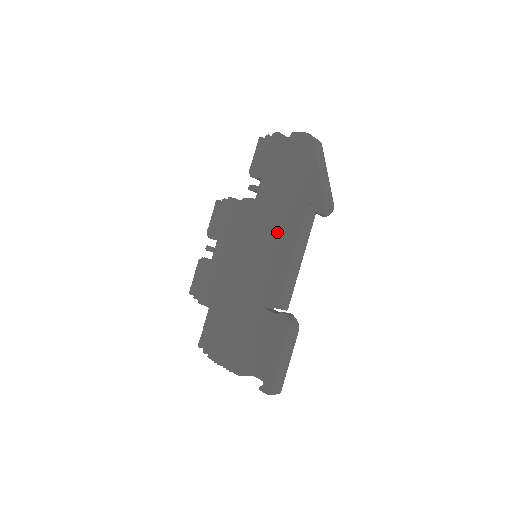
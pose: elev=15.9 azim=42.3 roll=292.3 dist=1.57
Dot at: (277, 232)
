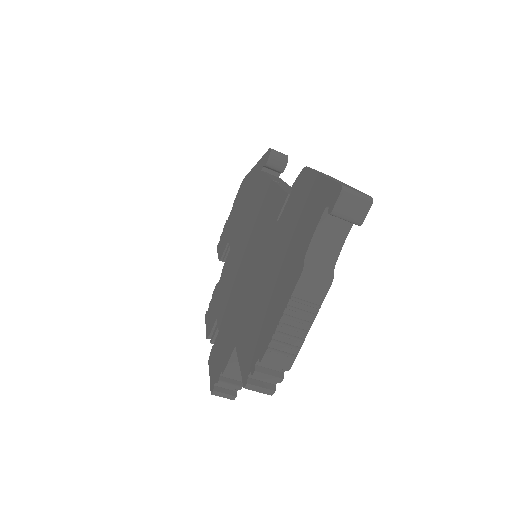
Dot at: (254, 209)
